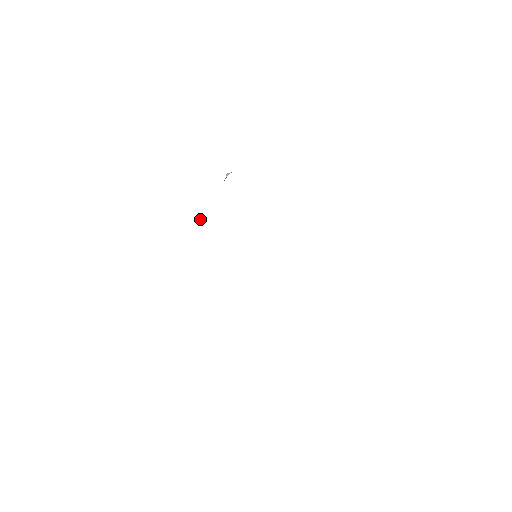
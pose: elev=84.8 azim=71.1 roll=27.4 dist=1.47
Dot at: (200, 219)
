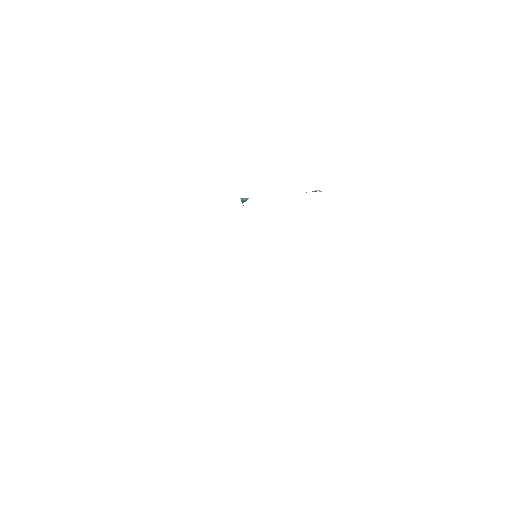
Dot at: (246, 198)
